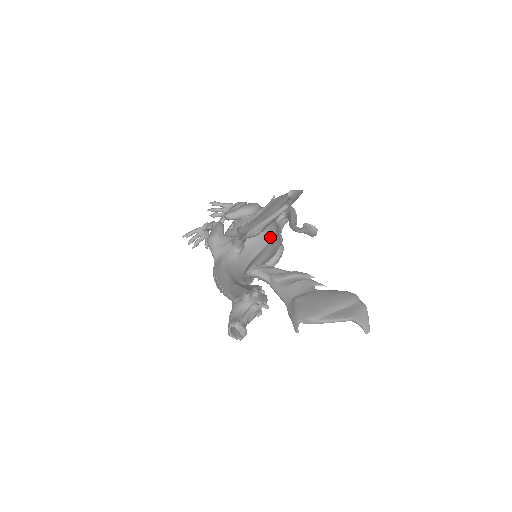
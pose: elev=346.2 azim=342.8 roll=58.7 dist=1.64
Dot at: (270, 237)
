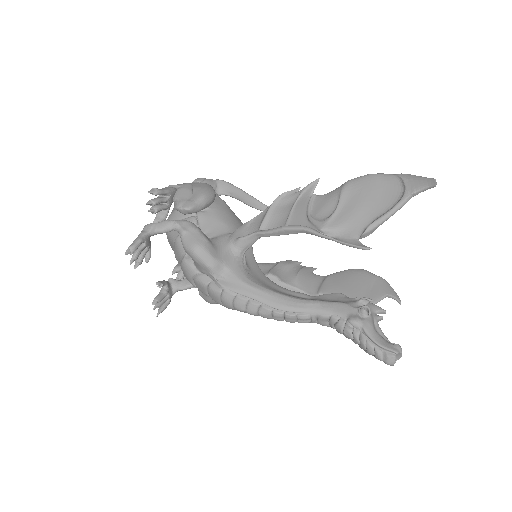
Dot at: occluded
